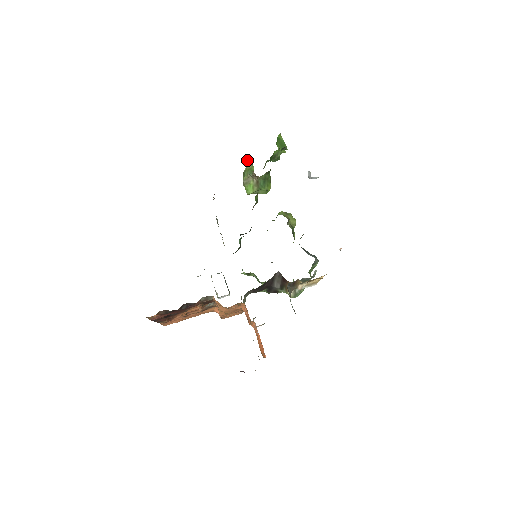
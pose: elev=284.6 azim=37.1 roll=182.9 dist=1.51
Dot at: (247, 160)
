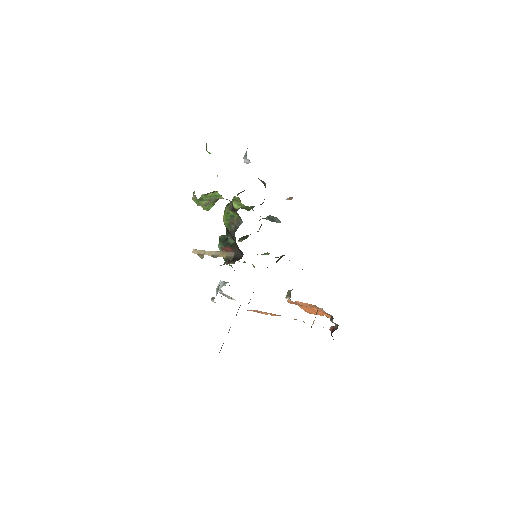
Dot at: occluded
